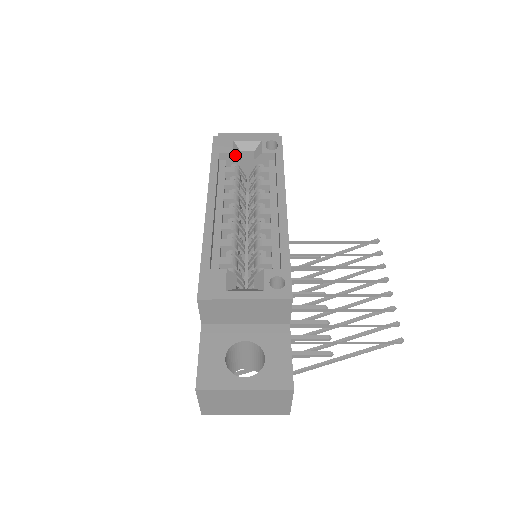
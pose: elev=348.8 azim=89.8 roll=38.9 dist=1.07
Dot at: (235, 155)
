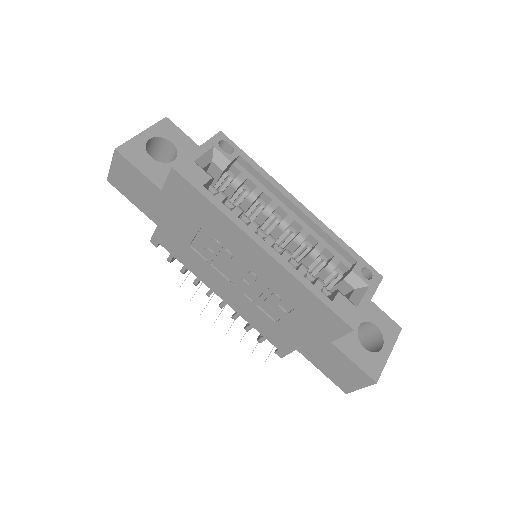
Dot at: (212, 178)
